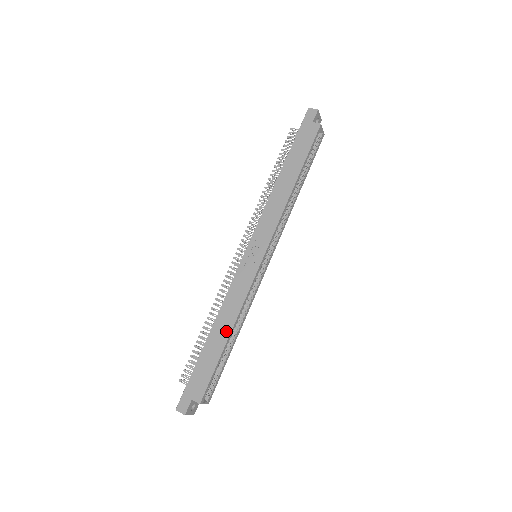
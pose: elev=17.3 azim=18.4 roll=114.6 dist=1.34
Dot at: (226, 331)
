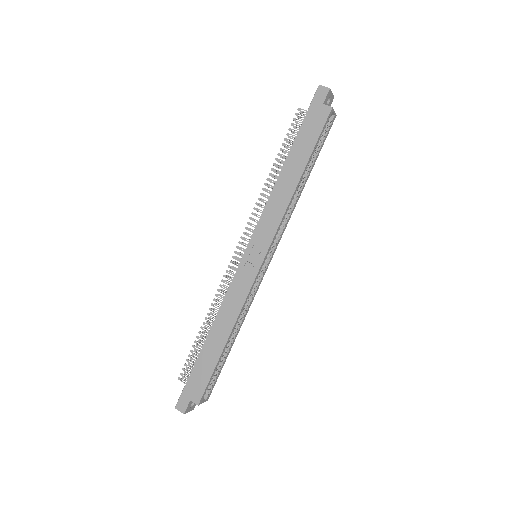
Dot at: (224, 336)
